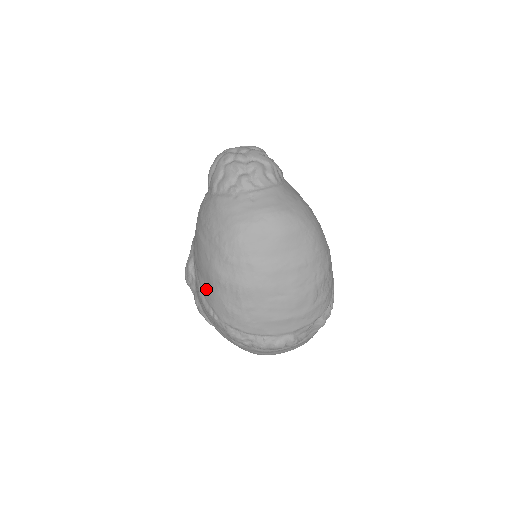
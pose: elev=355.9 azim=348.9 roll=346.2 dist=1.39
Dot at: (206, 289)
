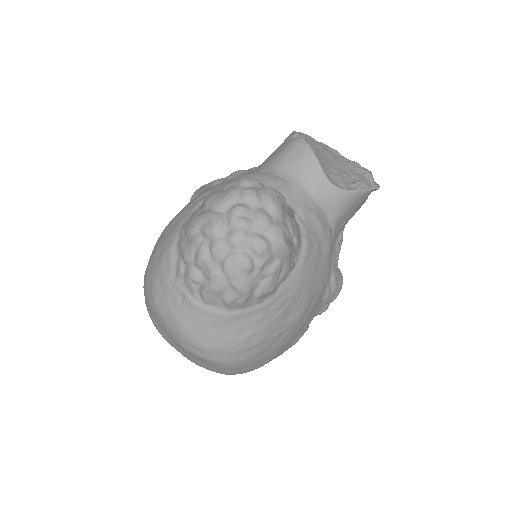
Dot at: occluded
